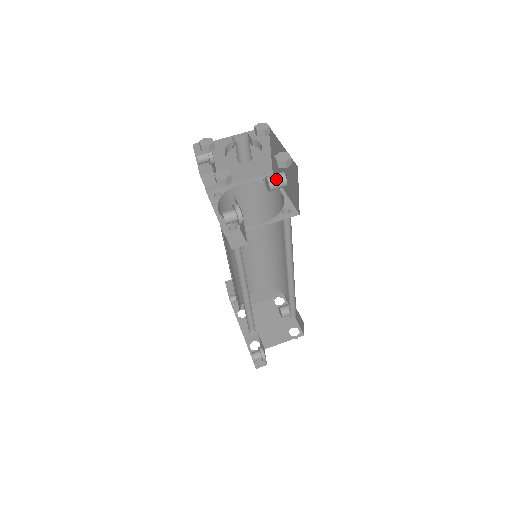
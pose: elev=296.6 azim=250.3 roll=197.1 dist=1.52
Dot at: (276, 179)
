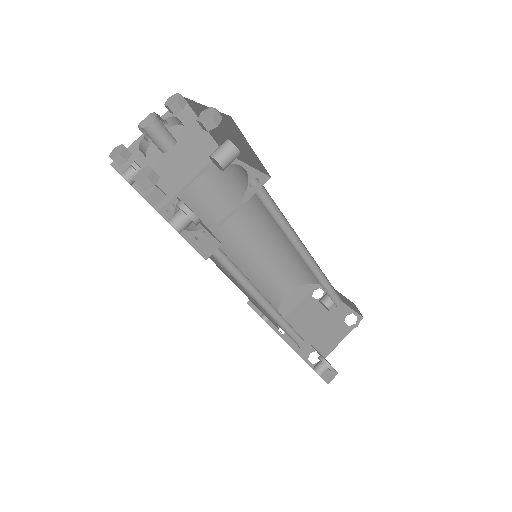
Dot at: (222, 151)
